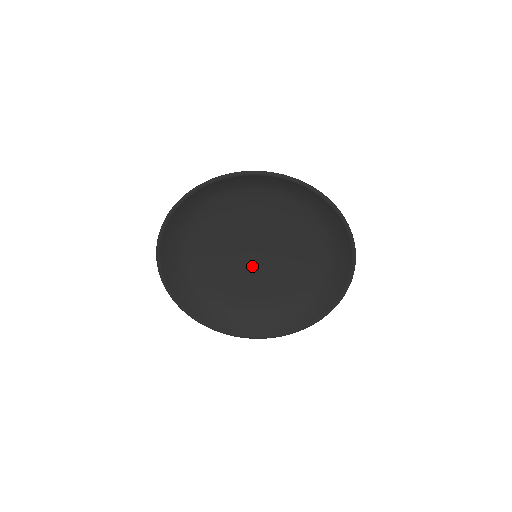
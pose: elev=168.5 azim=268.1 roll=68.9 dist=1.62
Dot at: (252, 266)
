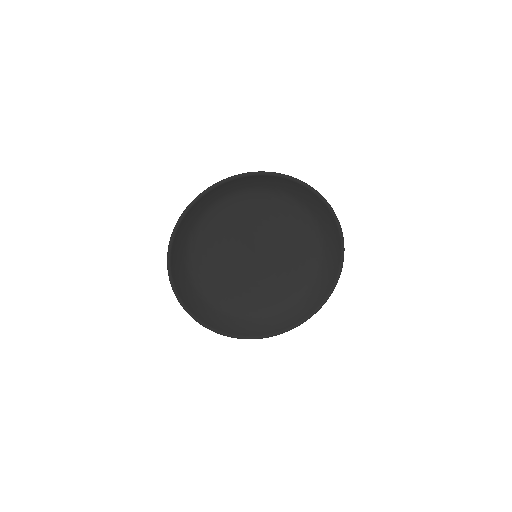
Dot at: (246, 266)
